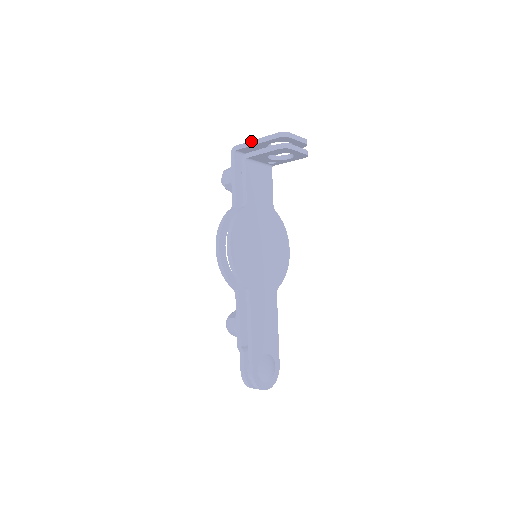
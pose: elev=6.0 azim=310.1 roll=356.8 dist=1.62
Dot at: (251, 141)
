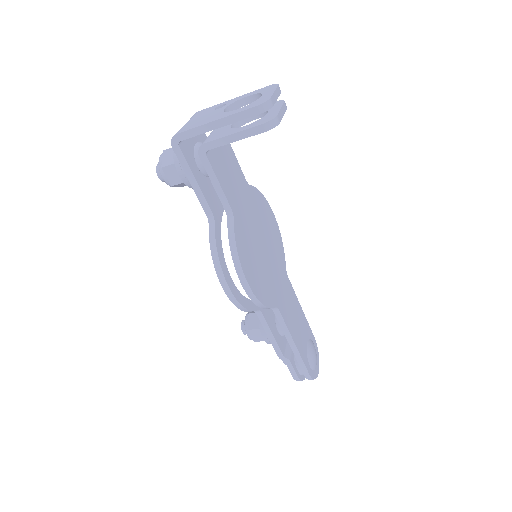
Dot at: (205, 124)
